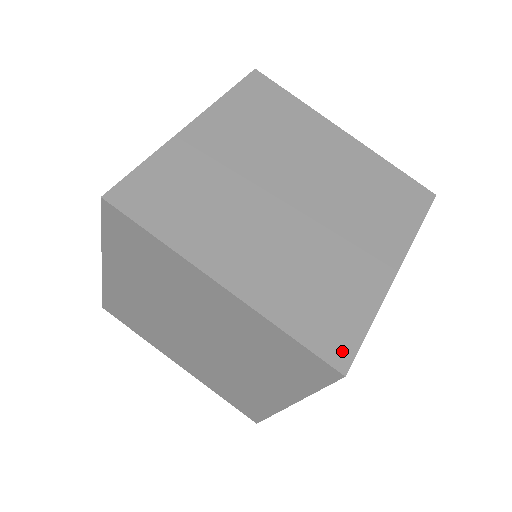
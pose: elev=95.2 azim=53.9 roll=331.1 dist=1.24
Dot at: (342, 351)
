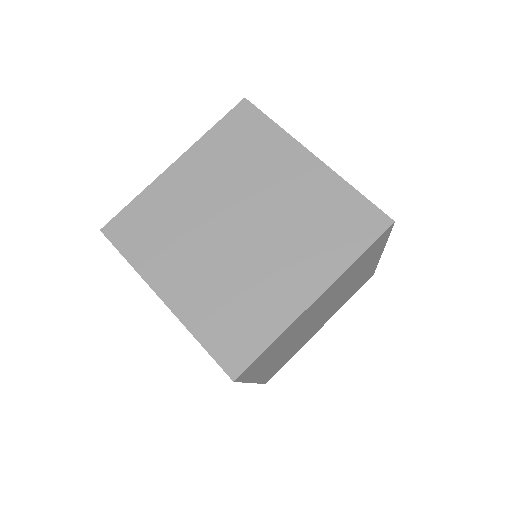
Dot at: occluded
